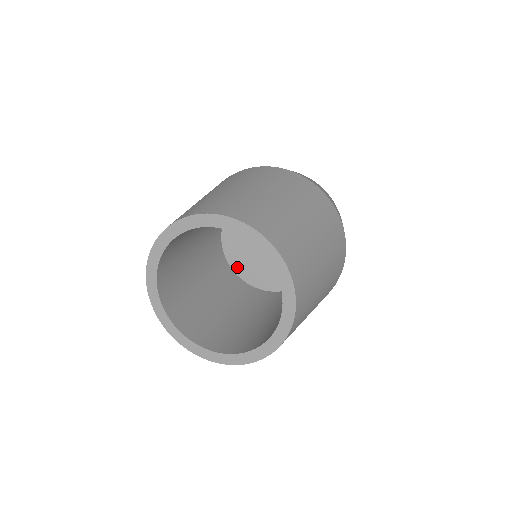
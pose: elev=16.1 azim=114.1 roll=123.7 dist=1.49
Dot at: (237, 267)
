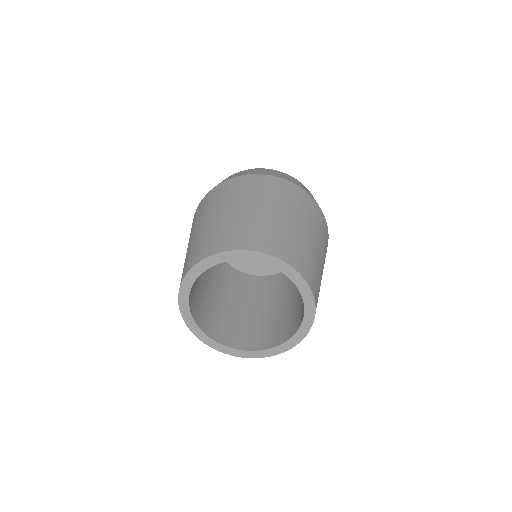
Dot at: occluded
